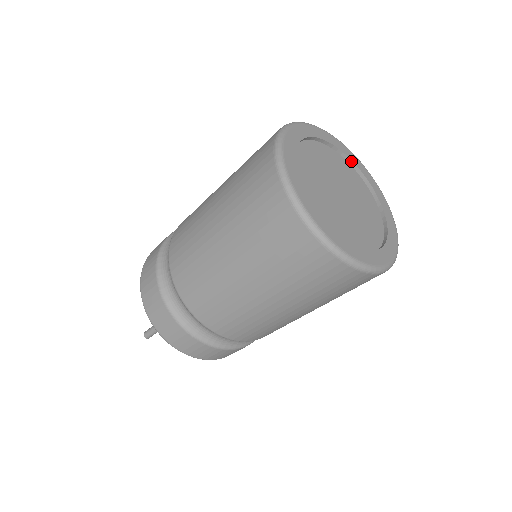
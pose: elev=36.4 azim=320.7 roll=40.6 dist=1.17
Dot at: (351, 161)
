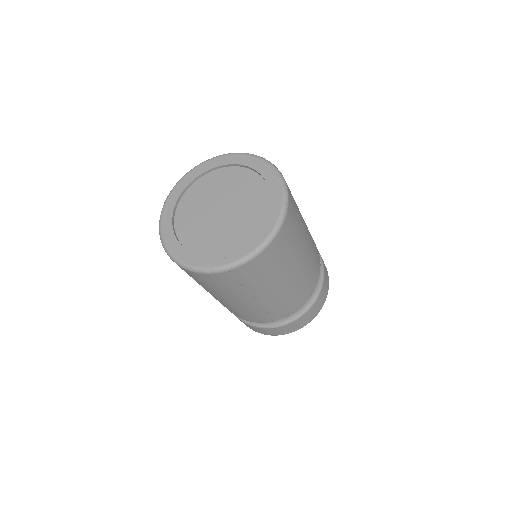
Dot at: (217, 167)
